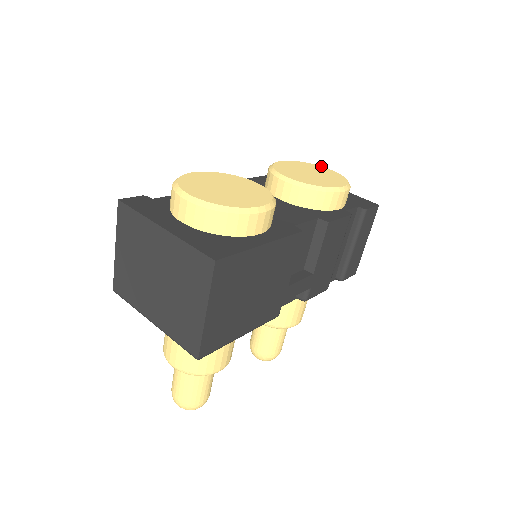
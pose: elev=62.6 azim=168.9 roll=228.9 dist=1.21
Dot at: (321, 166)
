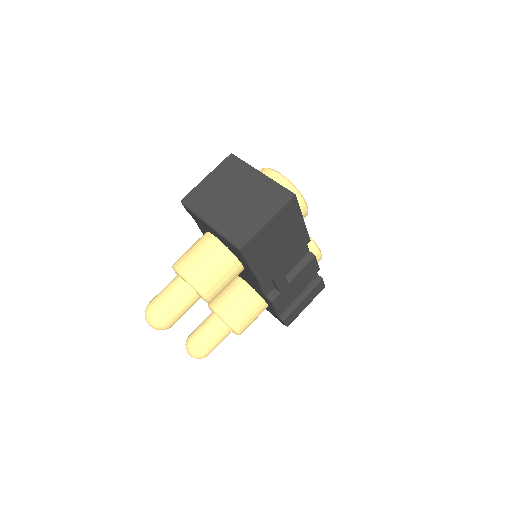
Dot at: occluded
